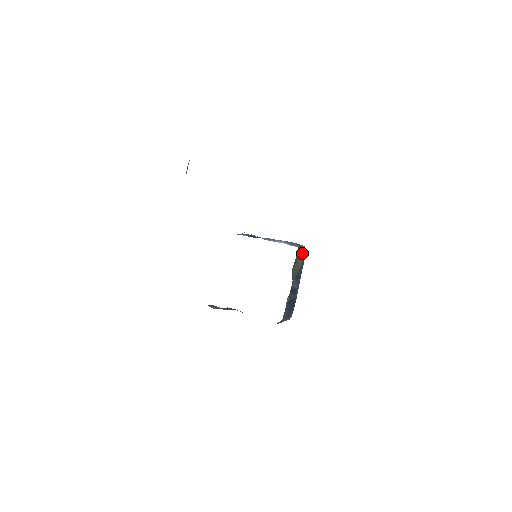
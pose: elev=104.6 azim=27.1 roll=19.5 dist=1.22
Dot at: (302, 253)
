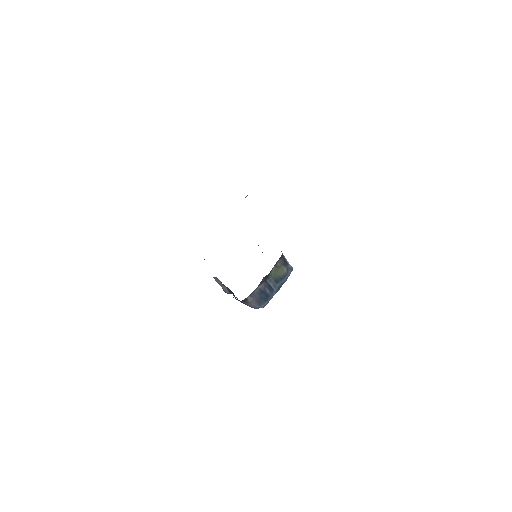
Dot at: (287, 268)
